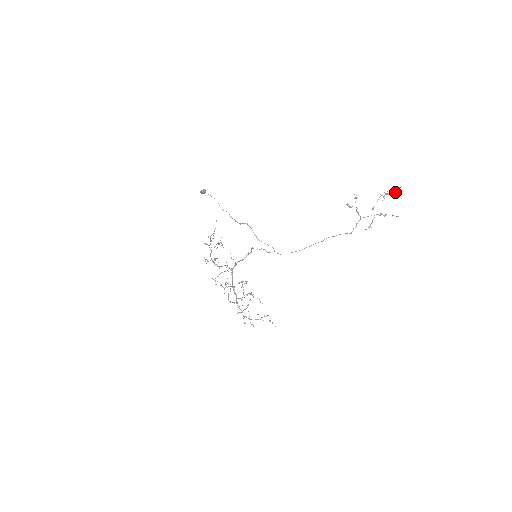
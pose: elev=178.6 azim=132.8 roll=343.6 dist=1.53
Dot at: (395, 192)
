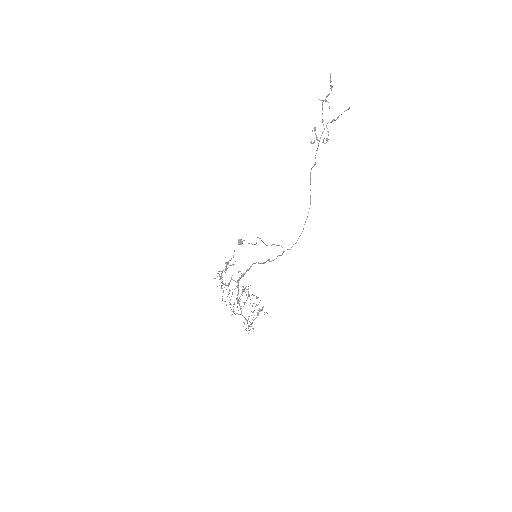
Dot at: (331, 85)
